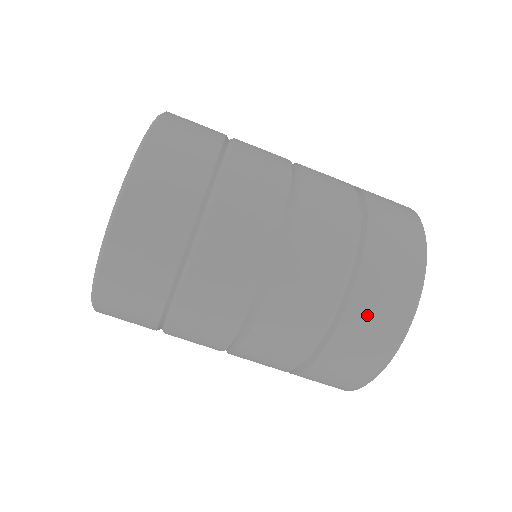
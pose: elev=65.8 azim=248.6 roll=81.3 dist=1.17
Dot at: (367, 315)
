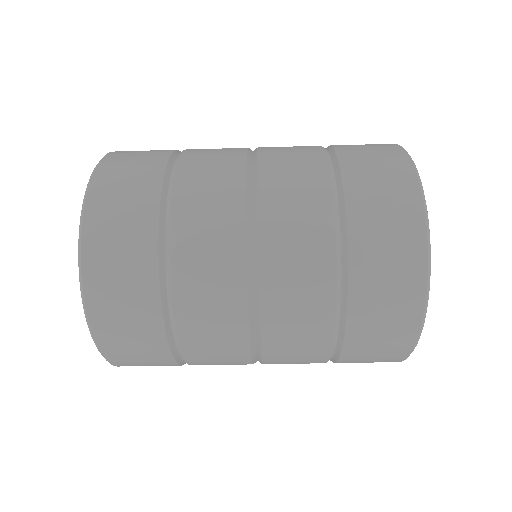
Dot at: (366, 351)
